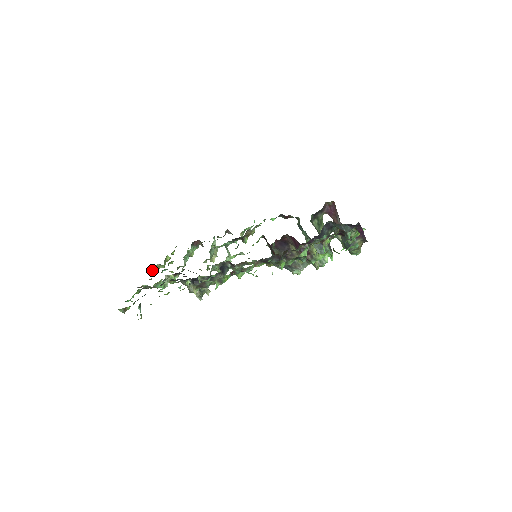
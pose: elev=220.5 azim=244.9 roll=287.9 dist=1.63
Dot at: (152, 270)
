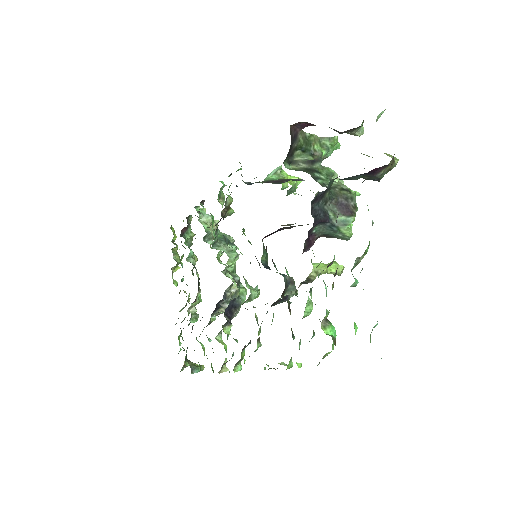
Dot at: (173, 281)
